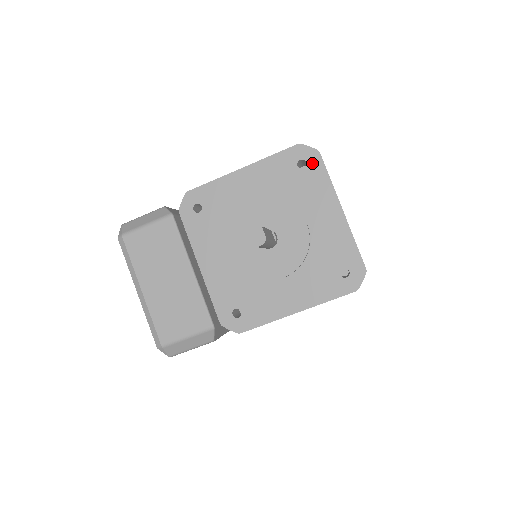
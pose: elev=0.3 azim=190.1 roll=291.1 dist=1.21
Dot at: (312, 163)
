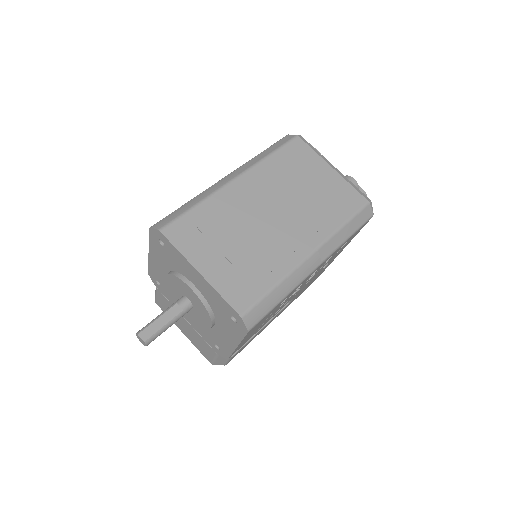
Dot at: (164, 241)
